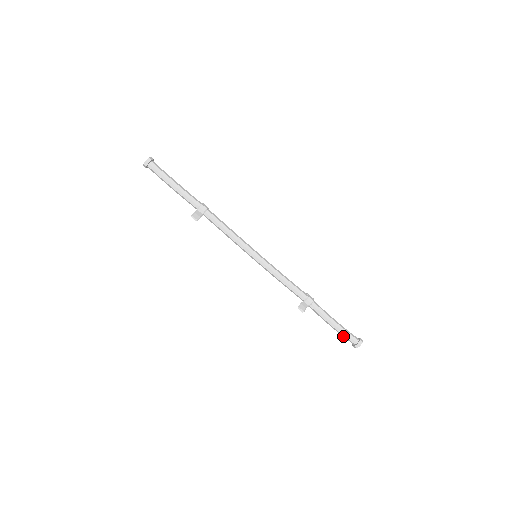
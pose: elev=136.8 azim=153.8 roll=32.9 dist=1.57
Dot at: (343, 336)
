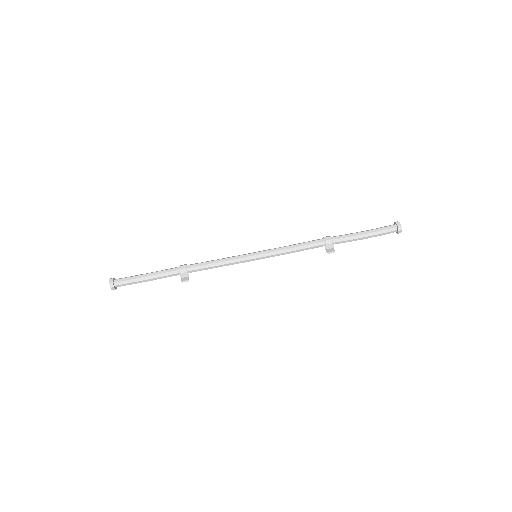
Dot at: occluded
